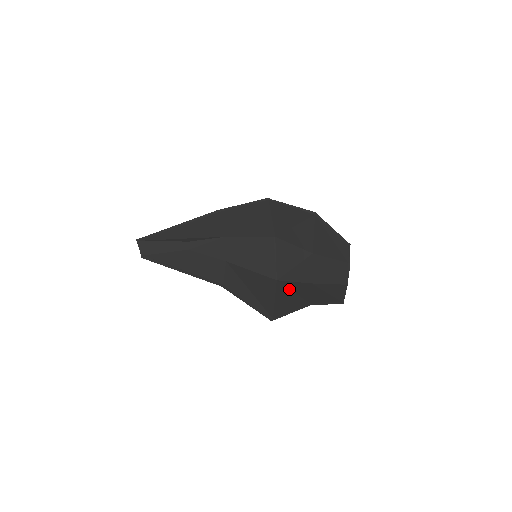
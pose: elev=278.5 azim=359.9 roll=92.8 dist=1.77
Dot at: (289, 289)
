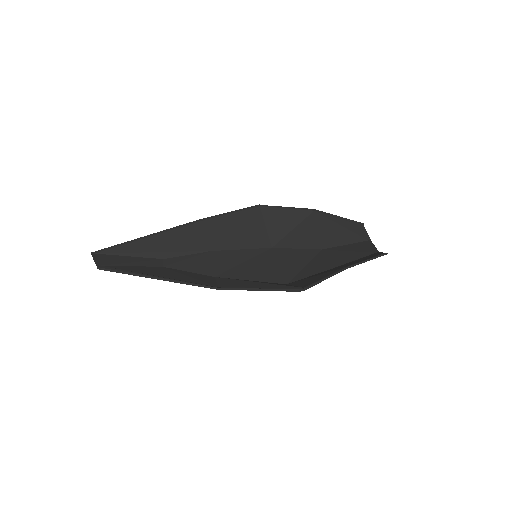
Dot at: (308, 277)
